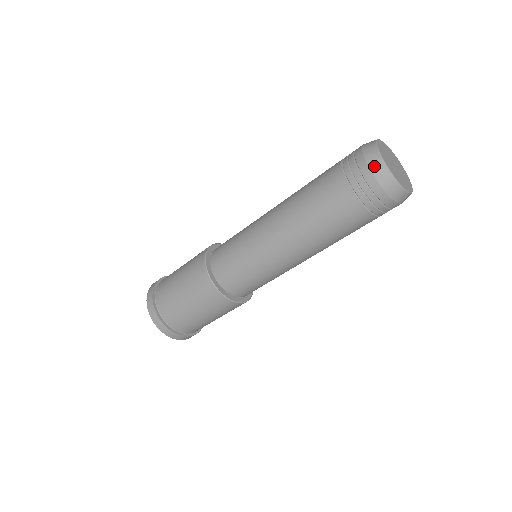
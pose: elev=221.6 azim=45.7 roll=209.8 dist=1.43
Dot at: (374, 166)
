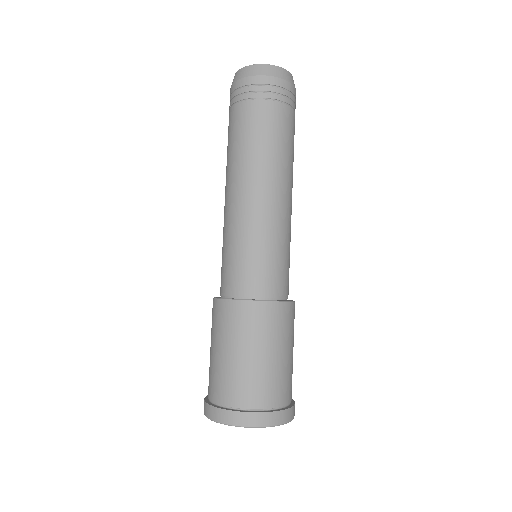
Dot at: occluded
